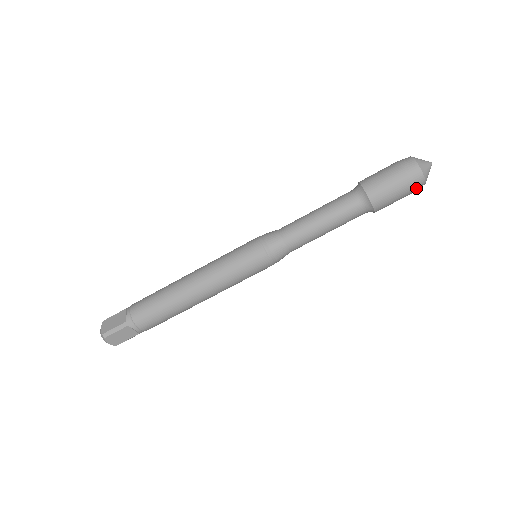
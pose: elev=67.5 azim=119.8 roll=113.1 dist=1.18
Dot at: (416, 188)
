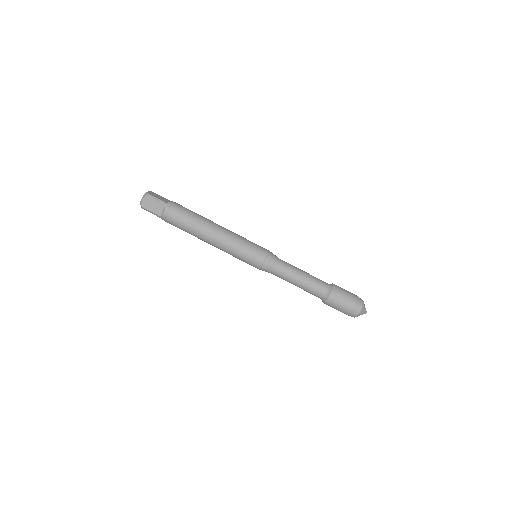
Dot at: (352, 312)
